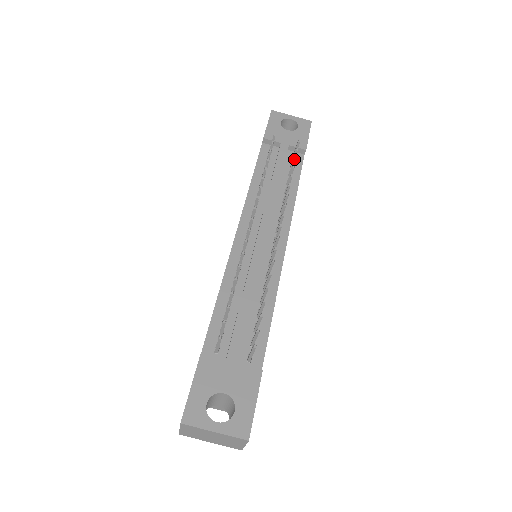
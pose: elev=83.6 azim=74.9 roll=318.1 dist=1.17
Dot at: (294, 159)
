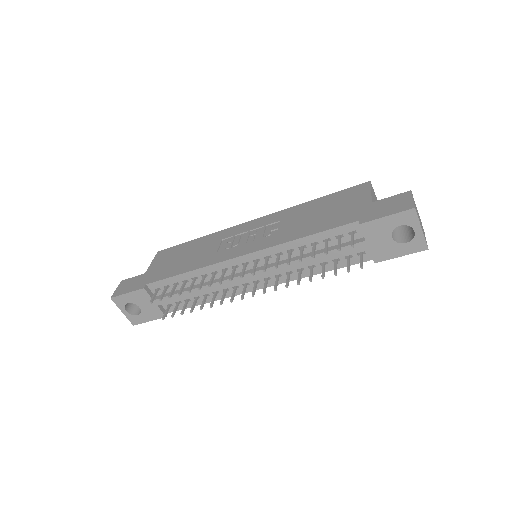
Dot at: (334, 273)
